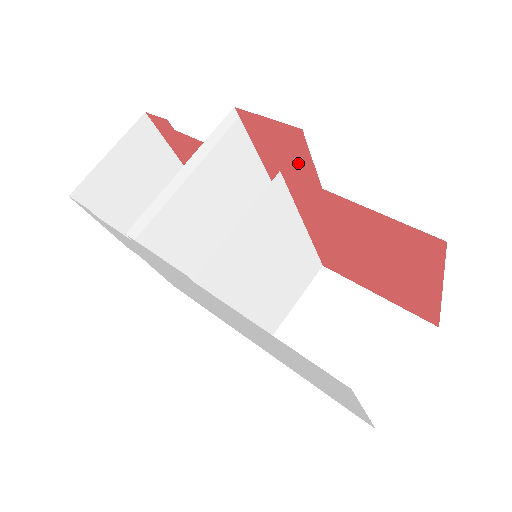
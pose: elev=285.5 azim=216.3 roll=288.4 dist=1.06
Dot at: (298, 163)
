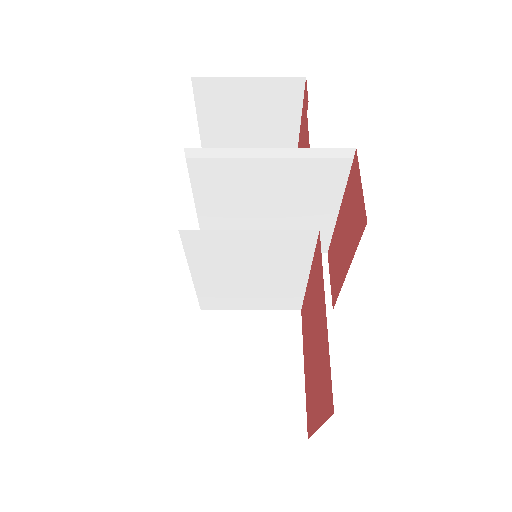
Dot at: (352, 235)
